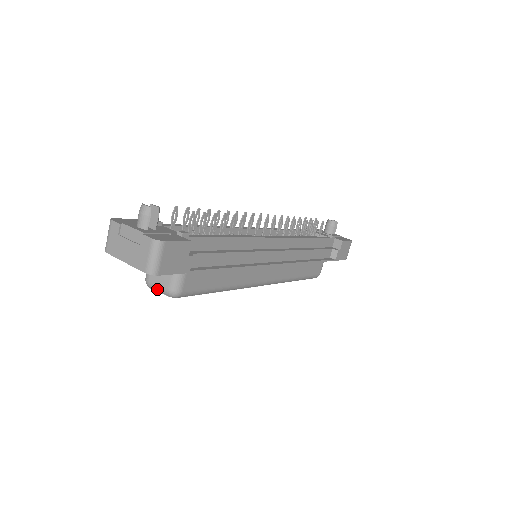
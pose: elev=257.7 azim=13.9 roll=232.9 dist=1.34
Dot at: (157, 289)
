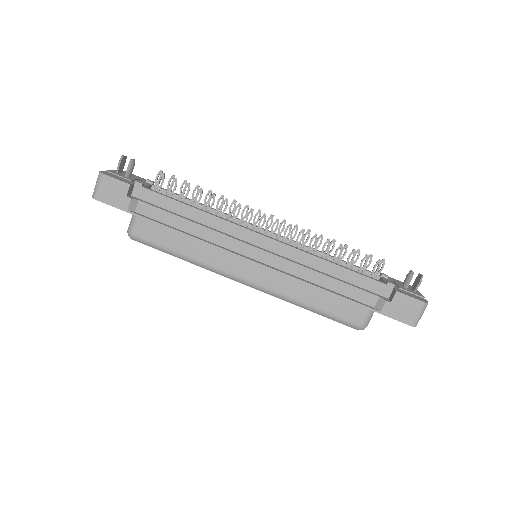
Dot at: occluded
